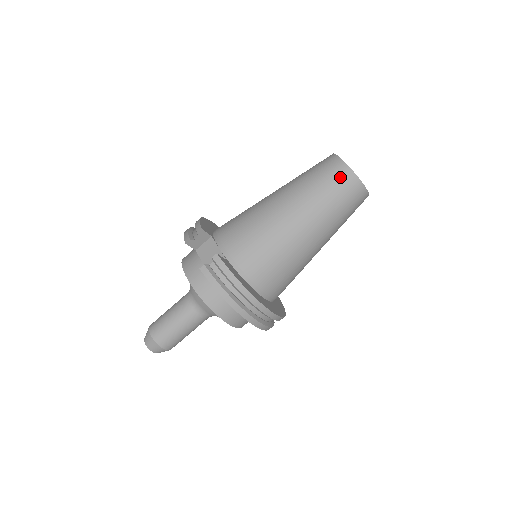
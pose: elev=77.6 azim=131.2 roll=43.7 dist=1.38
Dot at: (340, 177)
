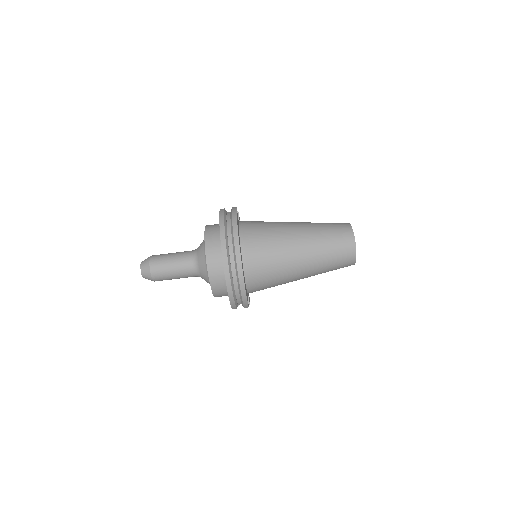
Dot at: (341, 224)
